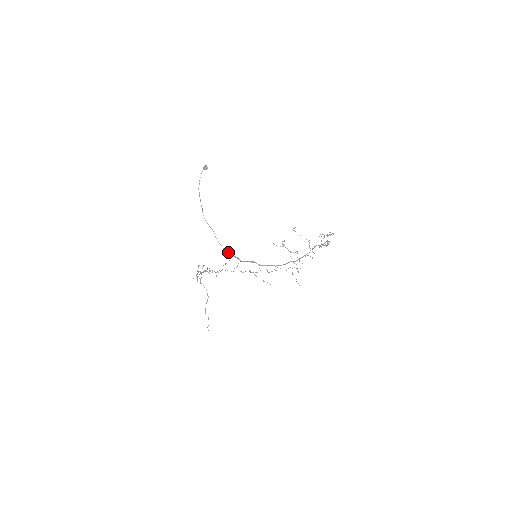
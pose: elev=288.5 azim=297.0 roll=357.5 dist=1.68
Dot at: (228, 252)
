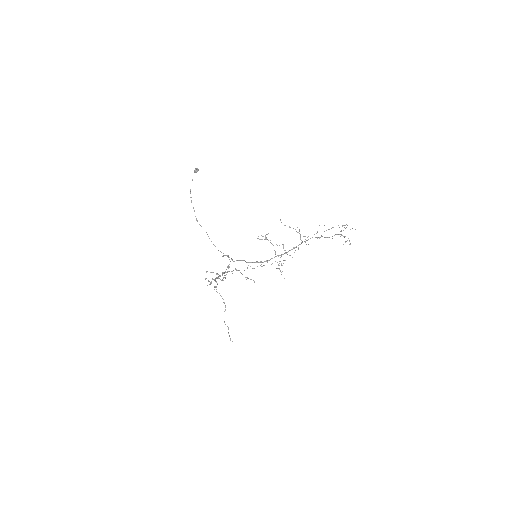
Dot at: (223, 253)
